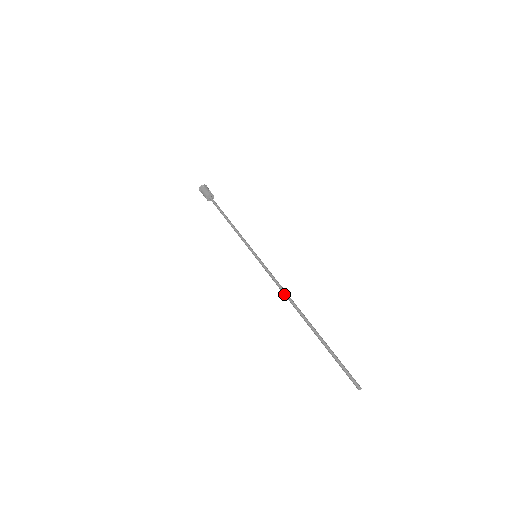
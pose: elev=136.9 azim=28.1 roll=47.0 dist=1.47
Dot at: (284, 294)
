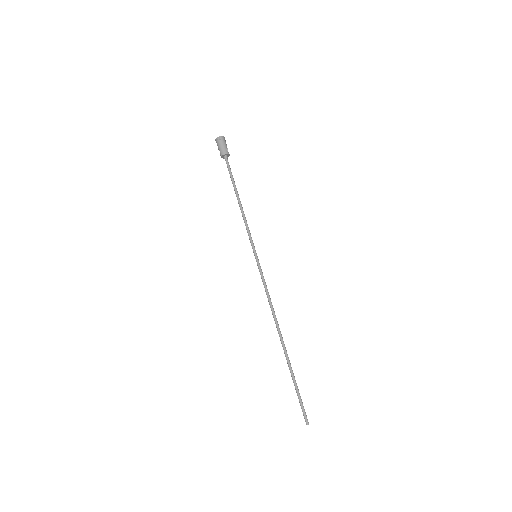
Dot at: (272, 311)
